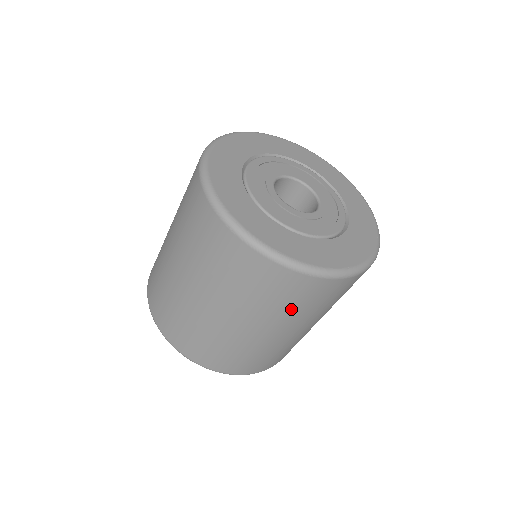
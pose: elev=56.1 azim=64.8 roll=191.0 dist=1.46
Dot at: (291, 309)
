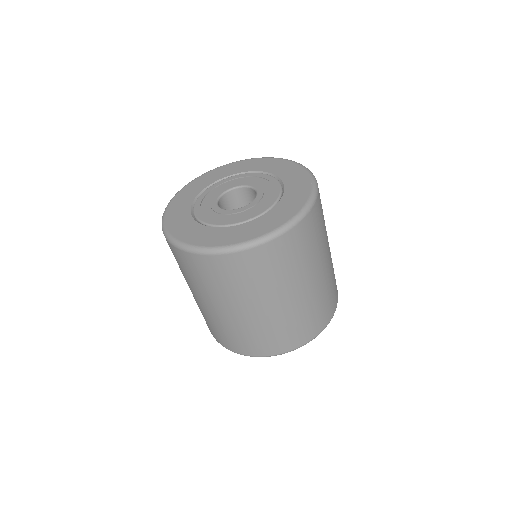
Dot at: (279, 274)
